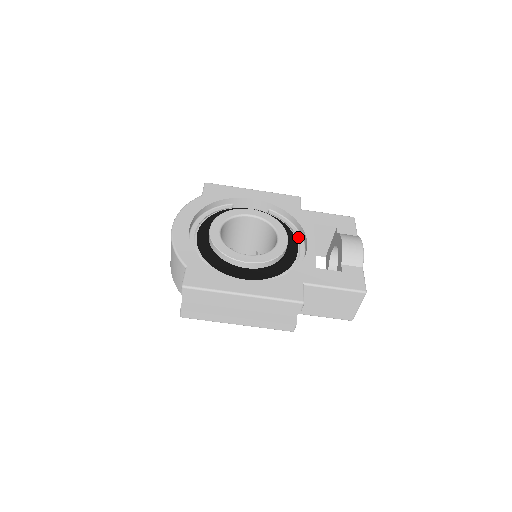
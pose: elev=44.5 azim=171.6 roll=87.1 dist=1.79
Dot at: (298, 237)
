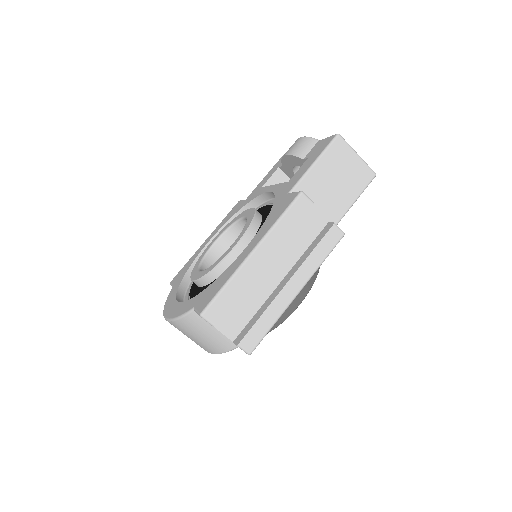
Dot at: (263, 205)
